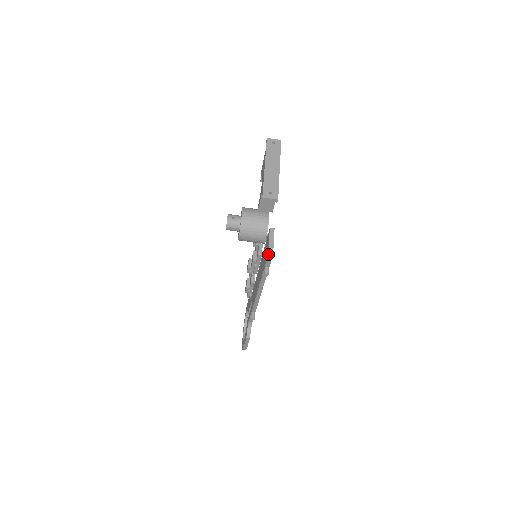
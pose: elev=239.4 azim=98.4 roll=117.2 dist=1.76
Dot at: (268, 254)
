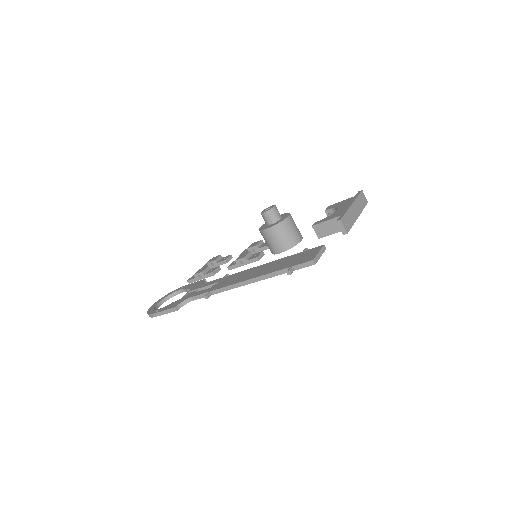
Dot at: (313, 260)
